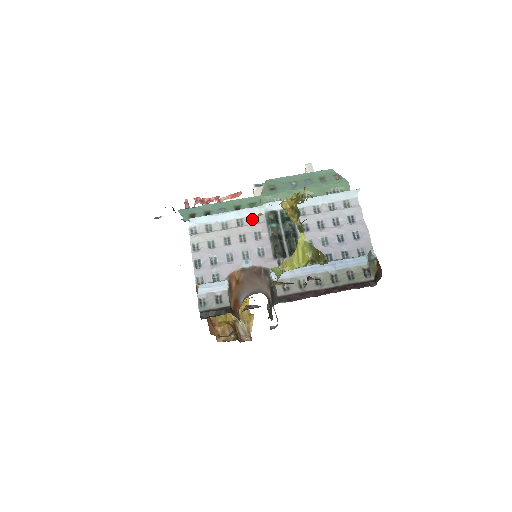
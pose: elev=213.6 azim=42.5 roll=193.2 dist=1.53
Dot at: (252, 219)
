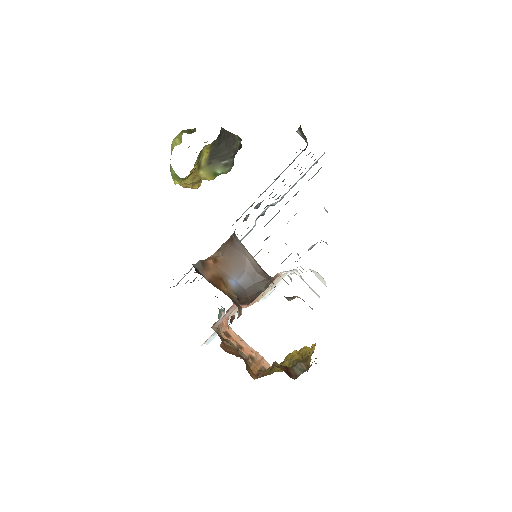
Dot at: occluded
